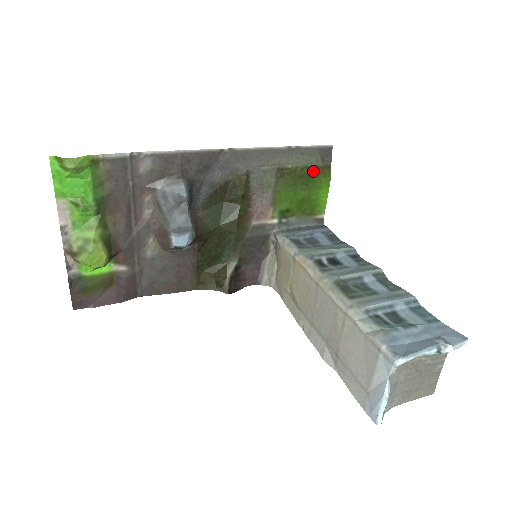
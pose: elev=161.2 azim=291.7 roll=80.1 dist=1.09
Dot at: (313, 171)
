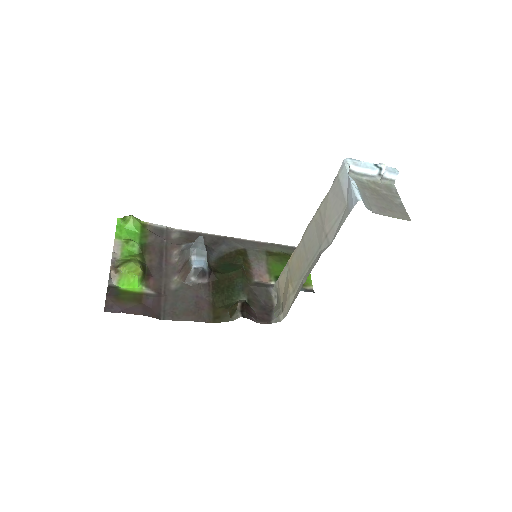
Dot at: occluded
